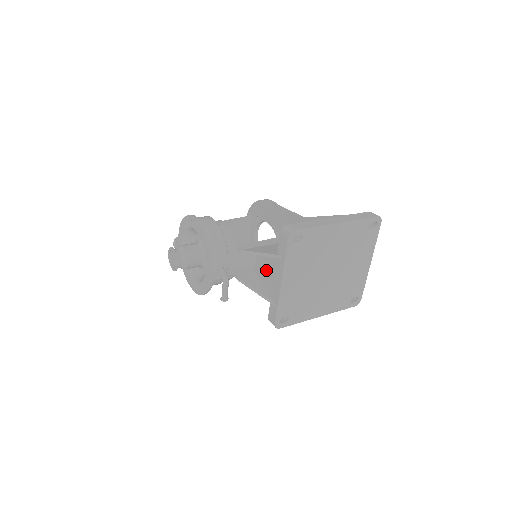
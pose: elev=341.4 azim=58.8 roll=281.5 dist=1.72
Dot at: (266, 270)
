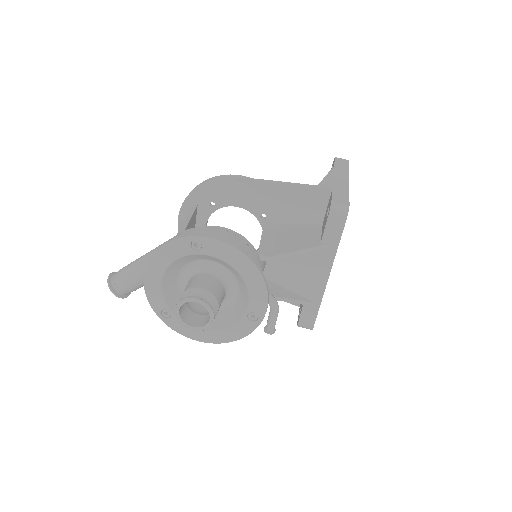
Dot at: (294, 268)
